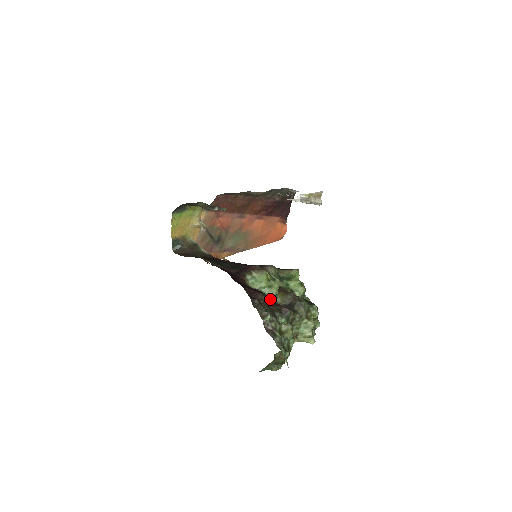
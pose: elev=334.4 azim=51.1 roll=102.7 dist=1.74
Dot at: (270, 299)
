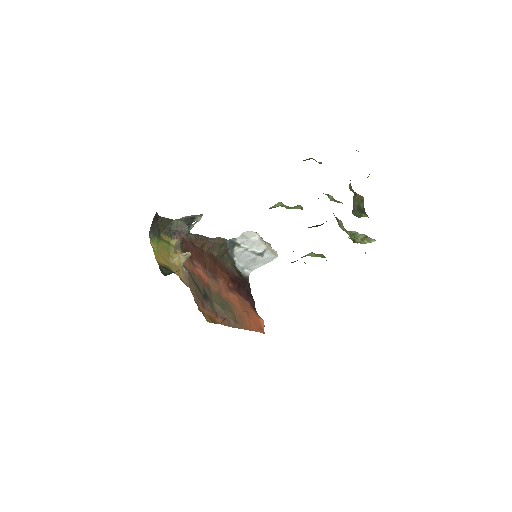
Dot at: (301, 209)
